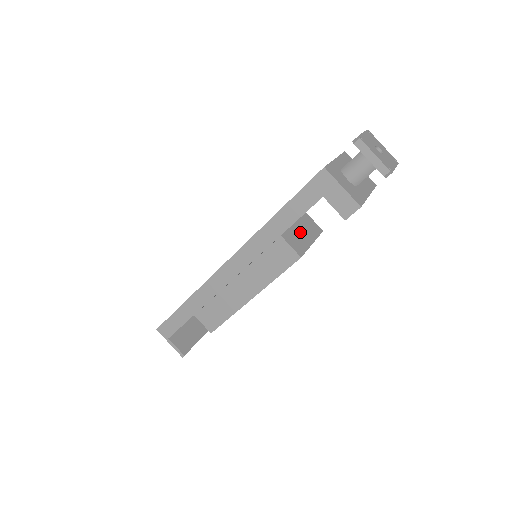
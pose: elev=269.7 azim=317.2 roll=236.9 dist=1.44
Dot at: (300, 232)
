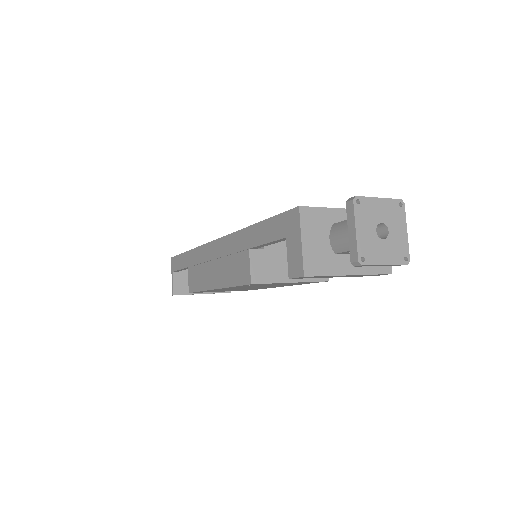
Dot at: (286, 262)
